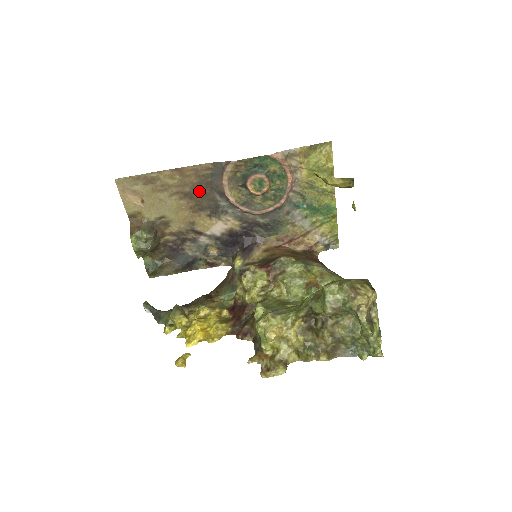
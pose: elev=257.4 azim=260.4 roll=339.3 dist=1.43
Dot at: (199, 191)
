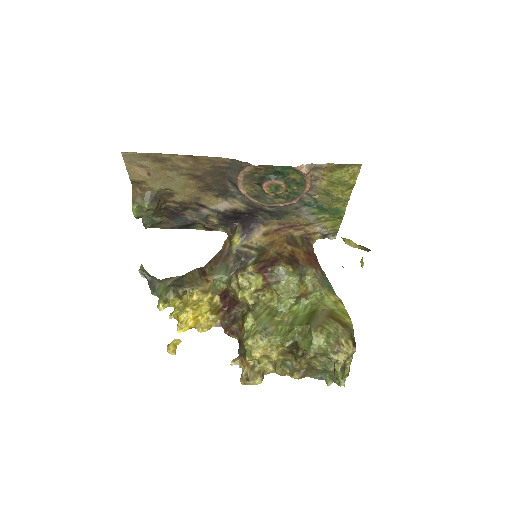
Dot at: (211, 177)
